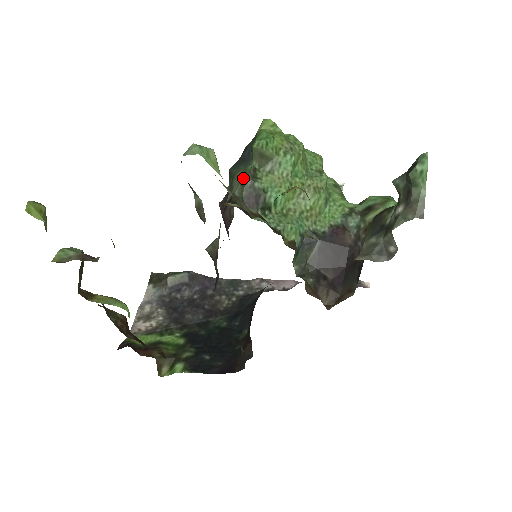
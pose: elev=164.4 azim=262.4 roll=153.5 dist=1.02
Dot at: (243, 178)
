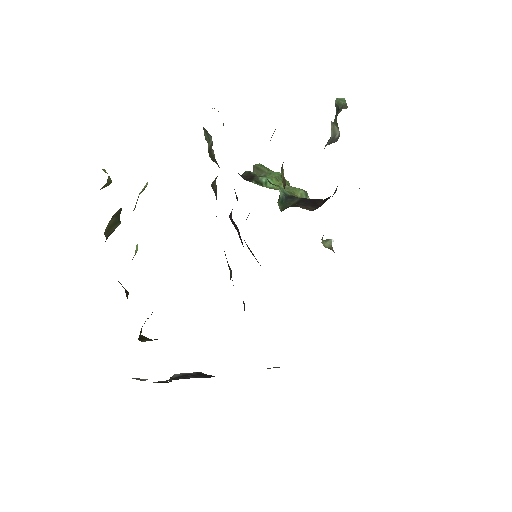
Dot at: occluded
